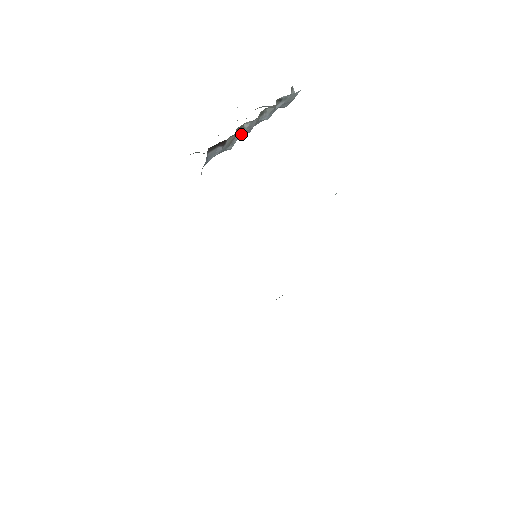
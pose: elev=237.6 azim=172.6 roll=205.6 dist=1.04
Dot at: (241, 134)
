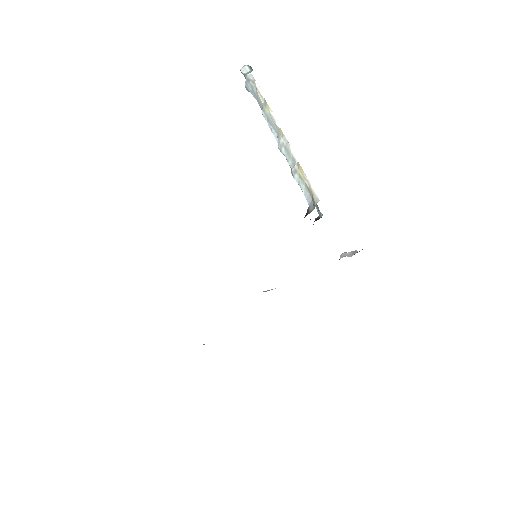
Dot at: occluded
